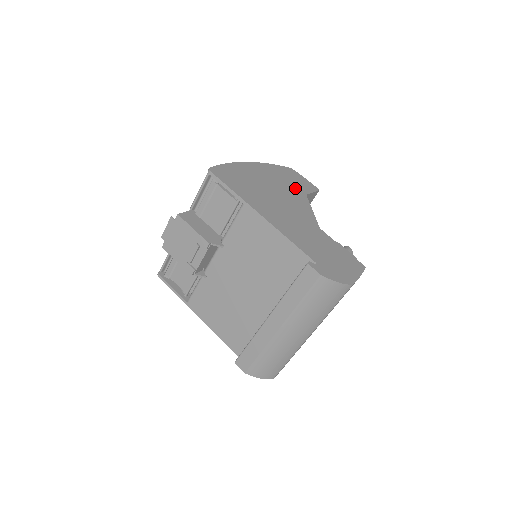
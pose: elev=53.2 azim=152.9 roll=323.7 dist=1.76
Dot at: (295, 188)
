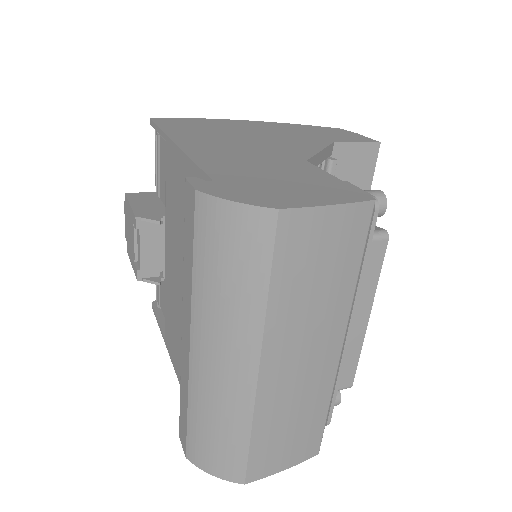
Dot at: (316, 137)
